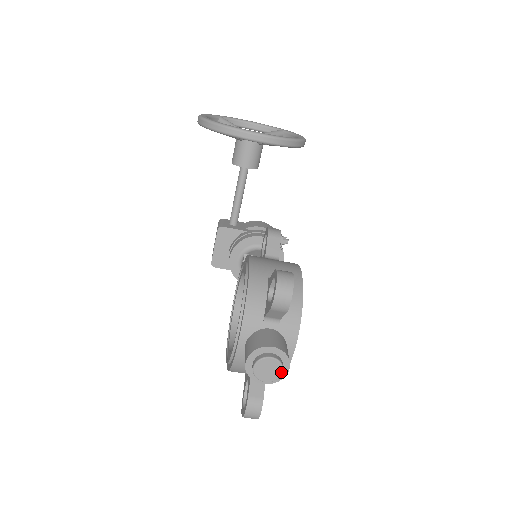
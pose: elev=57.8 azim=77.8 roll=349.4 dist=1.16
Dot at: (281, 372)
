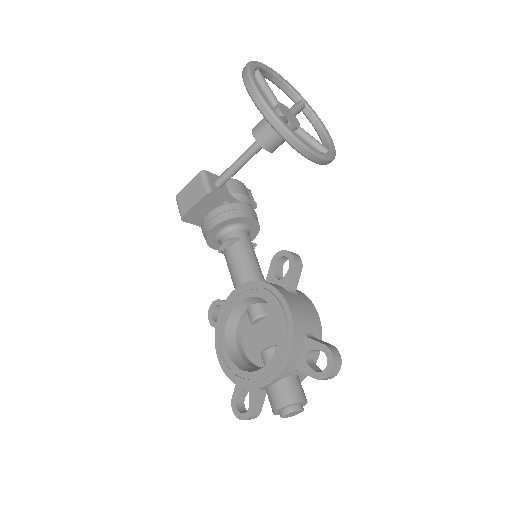
Dot at: occluded
